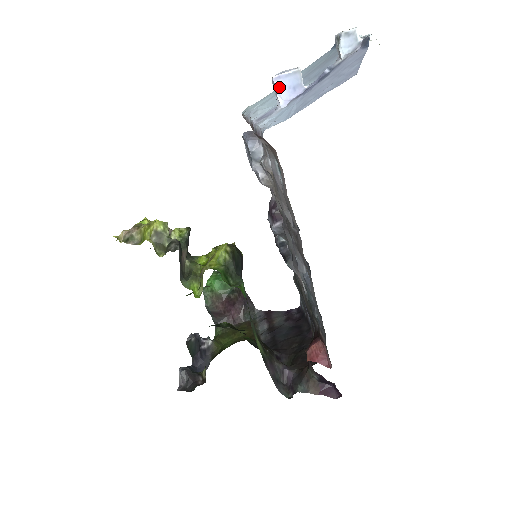
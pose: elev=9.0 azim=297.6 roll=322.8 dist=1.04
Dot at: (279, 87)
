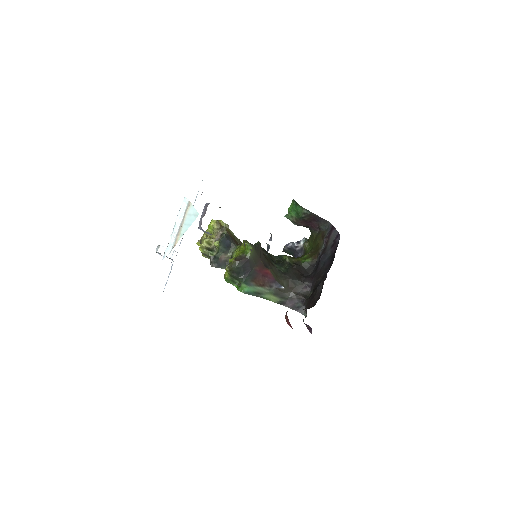
Dot at: occluded
